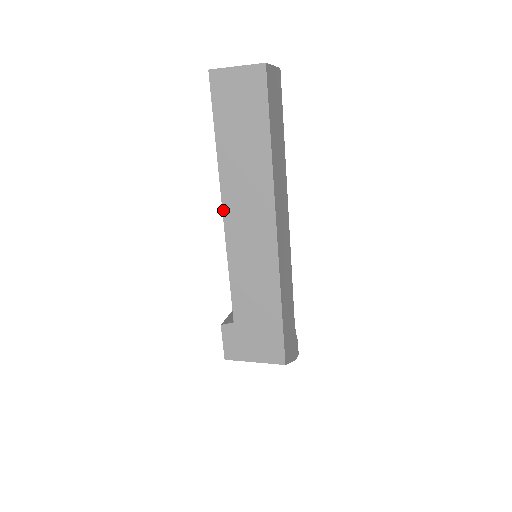
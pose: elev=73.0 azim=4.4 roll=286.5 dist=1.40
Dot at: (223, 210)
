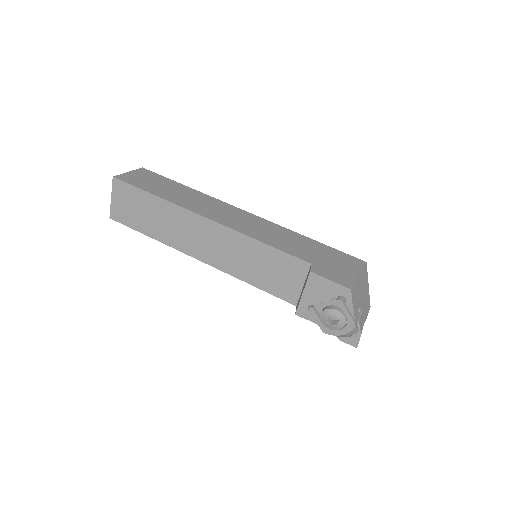
Dot at: (208, 218)
